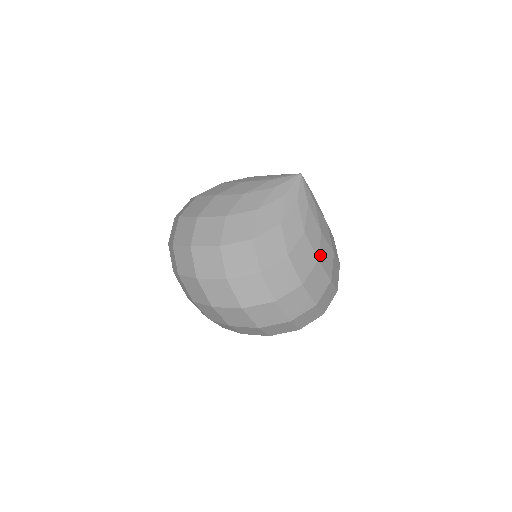
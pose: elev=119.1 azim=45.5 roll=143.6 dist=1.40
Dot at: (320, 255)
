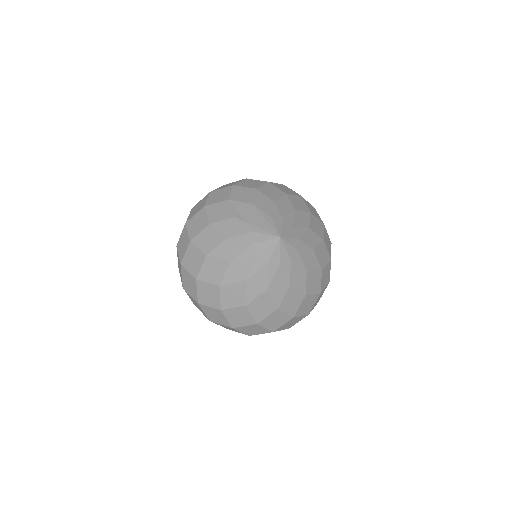
Dot at: (282, 304)
